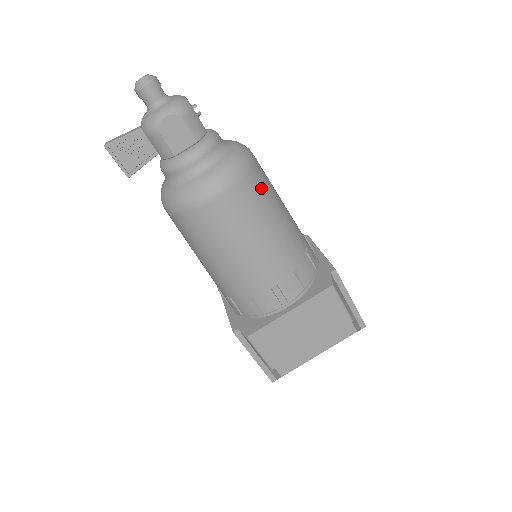
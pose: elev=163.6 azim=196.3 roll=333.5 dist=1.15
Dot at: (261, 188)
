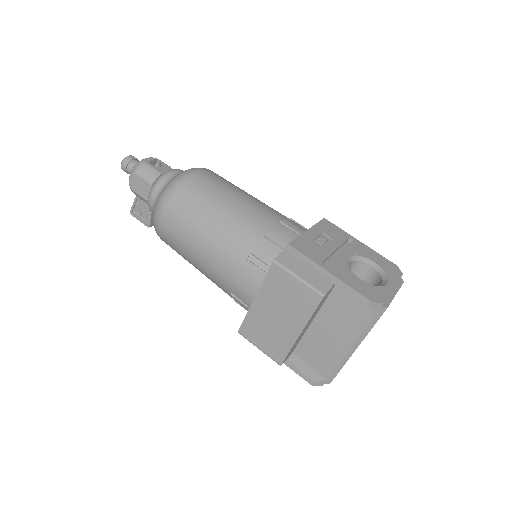
Dot at: (195, 196)
